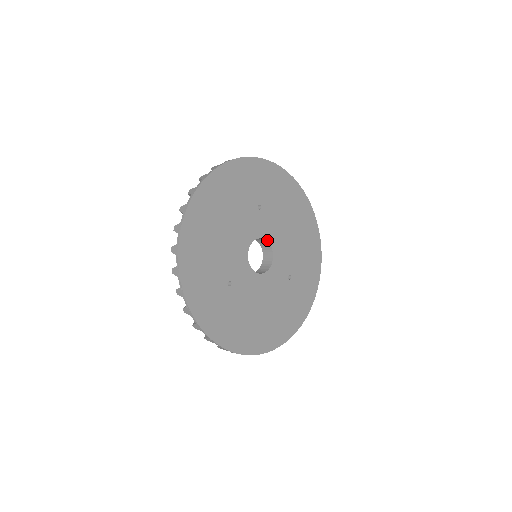
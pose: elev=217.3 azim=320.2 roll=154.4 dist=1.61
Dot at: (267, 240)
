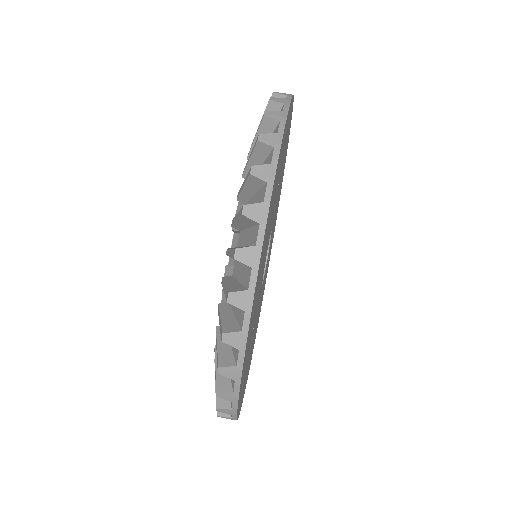
Dot at: occluded
